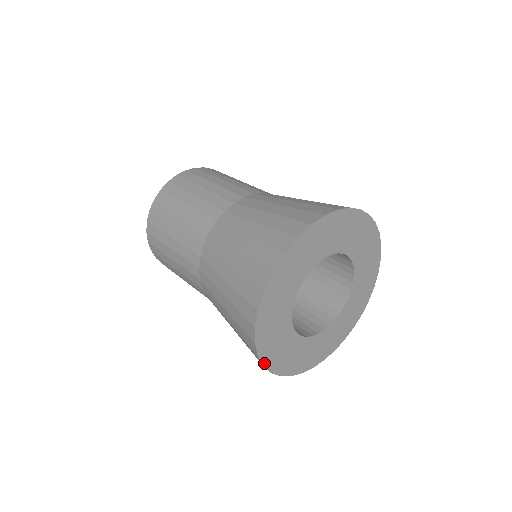
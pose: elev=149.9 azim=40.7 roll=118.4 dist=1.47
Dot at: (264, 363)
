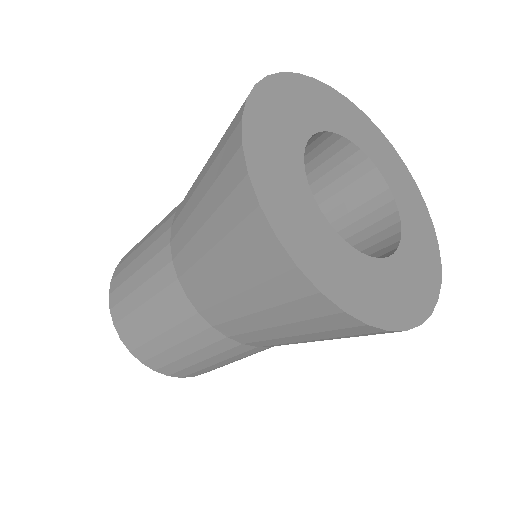
Dot at: (296, 260)
